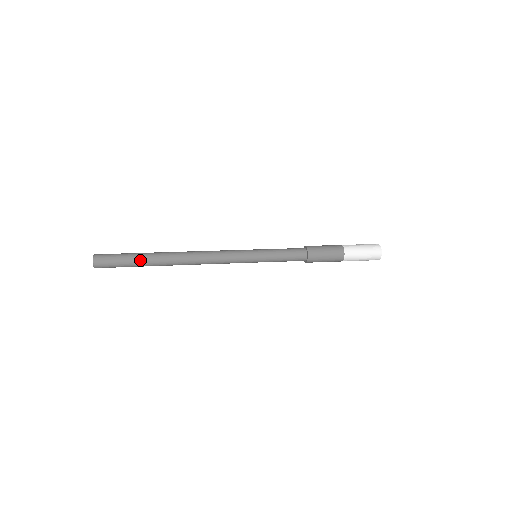
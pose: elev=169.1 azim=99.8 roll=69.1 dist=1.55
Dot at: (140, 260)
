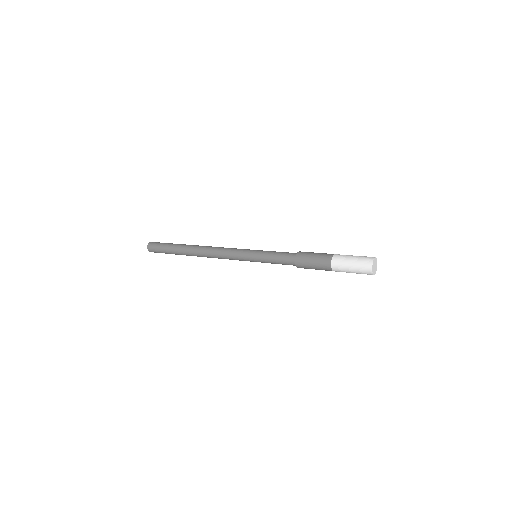
Dot at: (174, 253)
